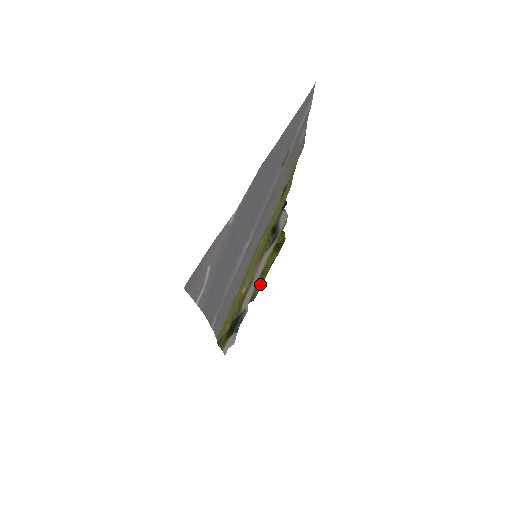
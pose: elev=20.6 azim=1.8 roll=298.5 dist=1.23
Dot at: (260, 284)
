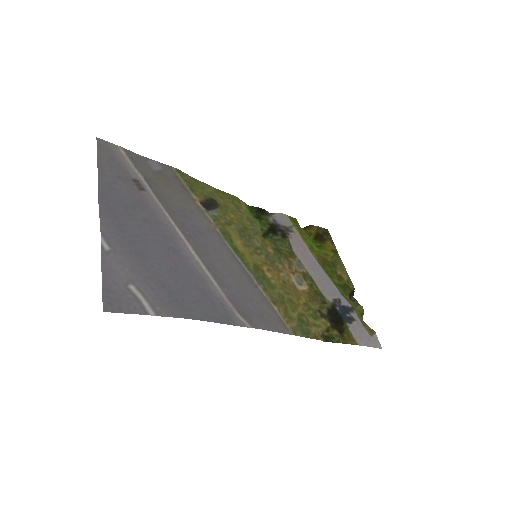
Dot at: (341, 273)
